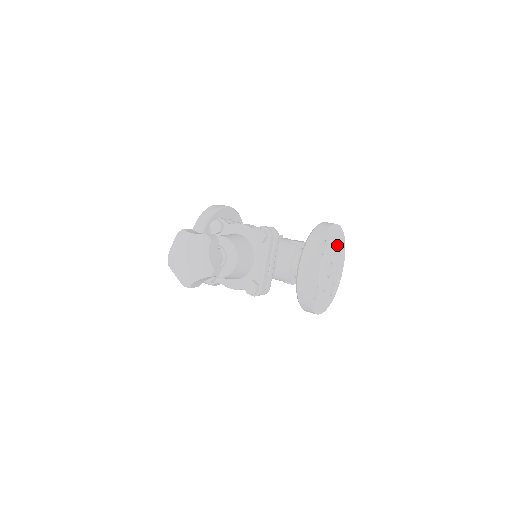
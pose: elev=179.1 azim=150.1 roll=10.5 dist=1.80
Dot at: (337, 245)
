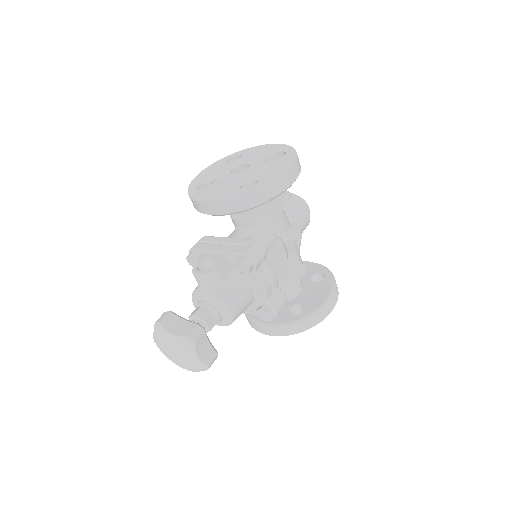
Dot at: occluded
